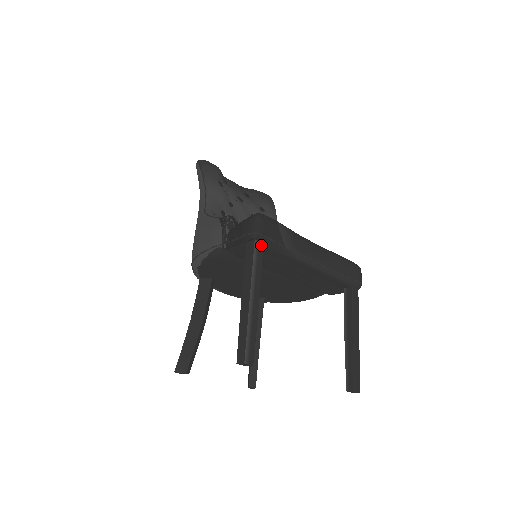
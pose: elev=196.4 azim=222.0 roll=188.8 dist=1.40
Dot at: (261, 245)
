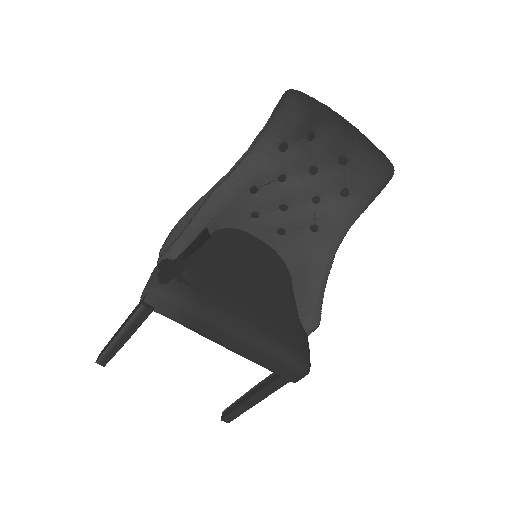
Dot at: (150, 309)
